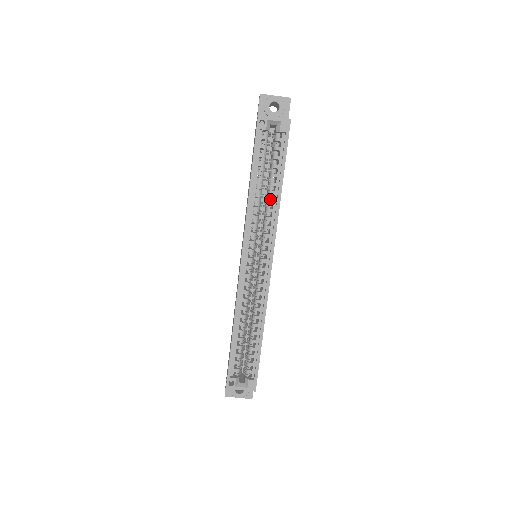
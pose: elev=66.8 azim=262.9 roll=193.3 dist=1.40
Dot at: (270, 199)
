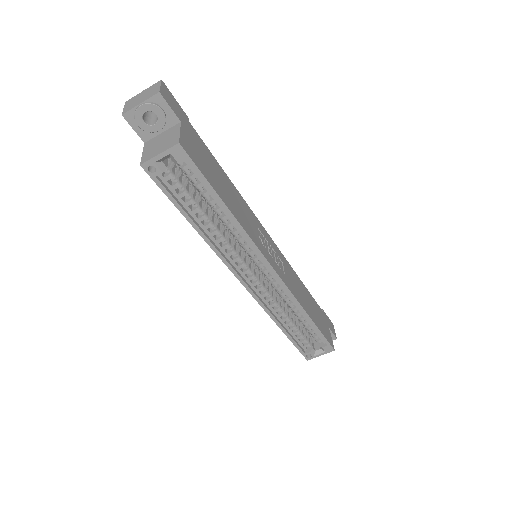
Dot at: (227, 219)
